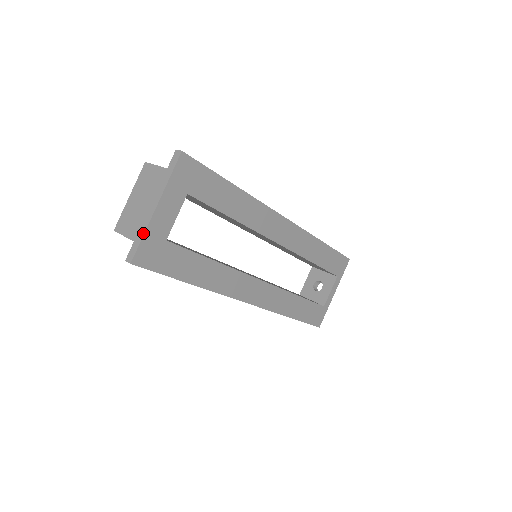
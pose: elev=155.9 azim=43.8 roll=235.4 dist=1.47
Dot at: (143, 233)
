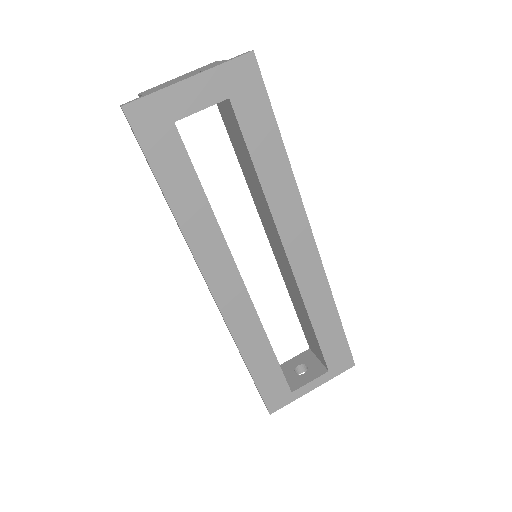
Dot at: (157, 90)
